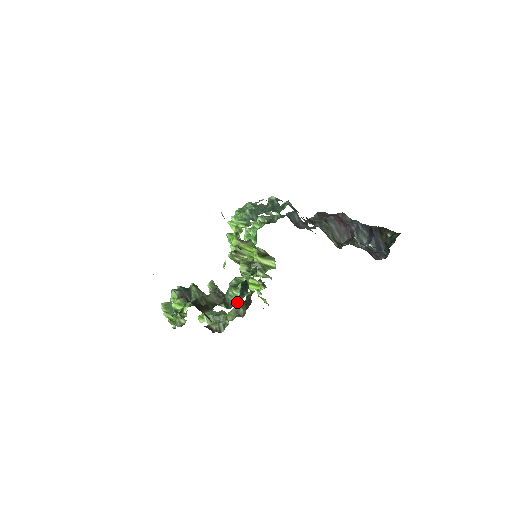
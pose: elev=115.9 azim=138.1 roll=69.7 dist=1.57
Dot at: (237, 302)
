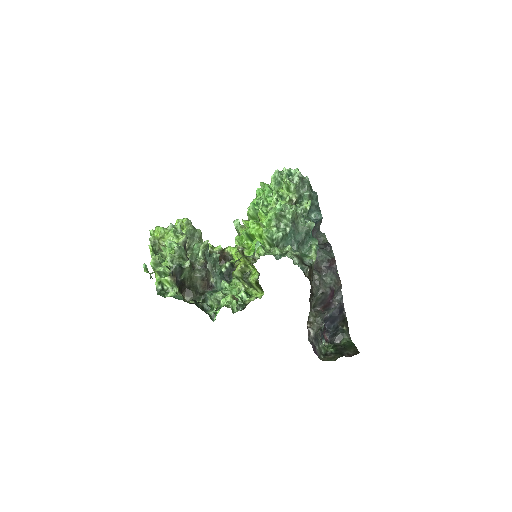
Dot at: (214, 284)
